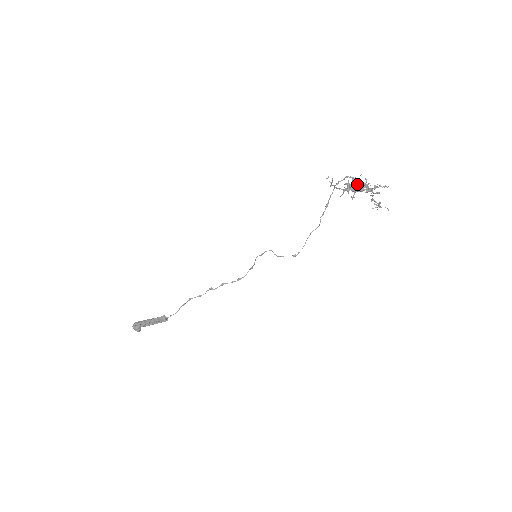
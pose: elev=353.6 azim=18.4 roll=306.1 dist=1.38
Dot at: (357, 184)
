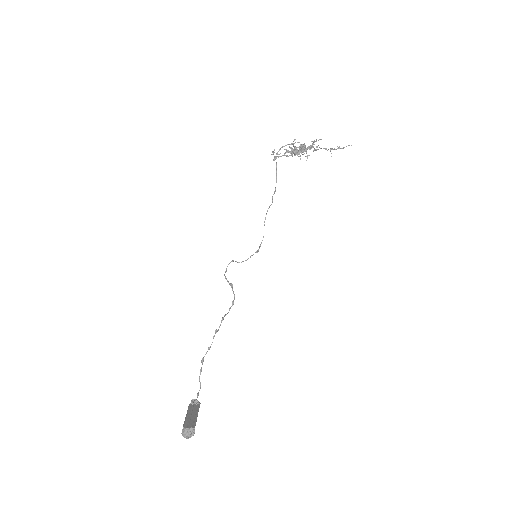
Dot at: (303, 144)
